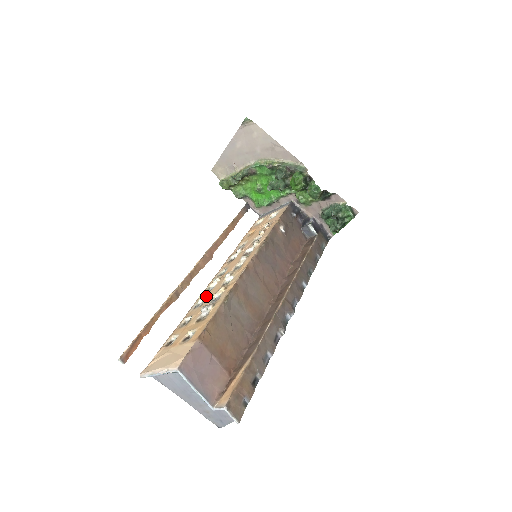
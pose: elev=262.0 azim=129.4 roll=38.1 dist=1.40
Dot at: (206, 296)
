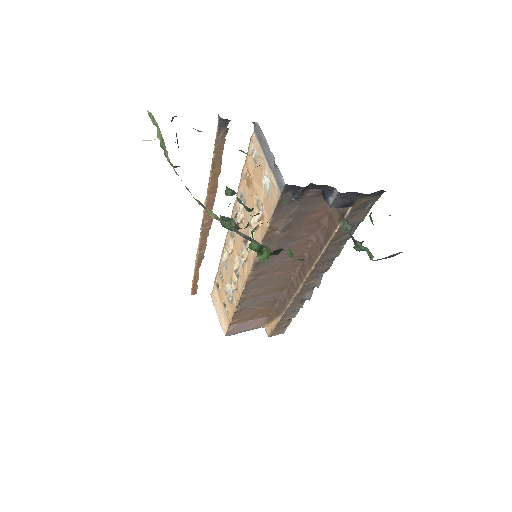
Dot at: (226, 263)
